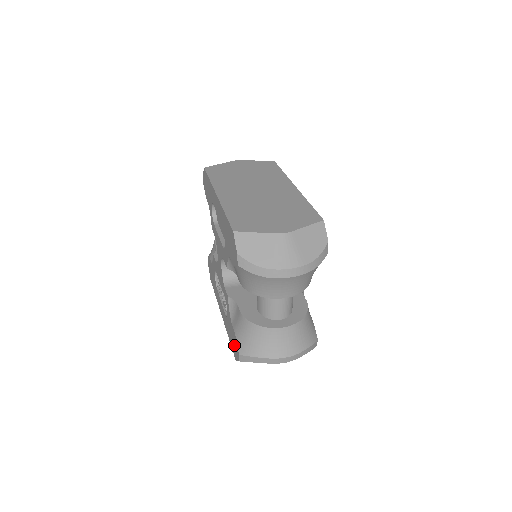
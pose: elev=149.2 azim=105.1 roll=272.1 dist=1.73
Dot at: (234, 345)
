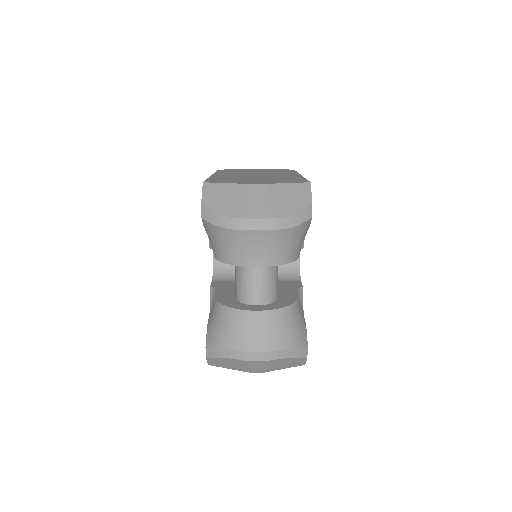
Dot at: occluded
